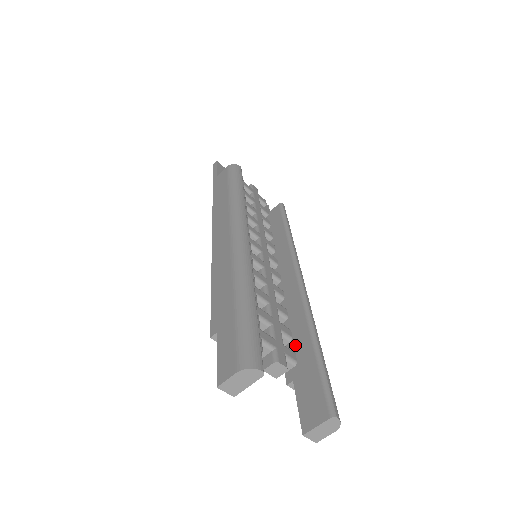
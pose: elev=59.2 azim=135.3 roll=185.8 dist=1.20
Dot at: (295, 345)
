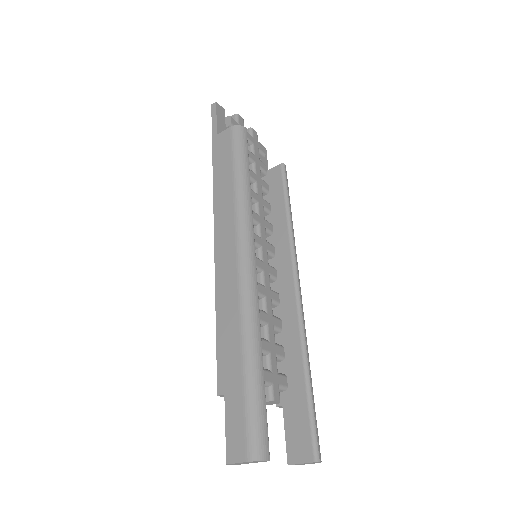
Dot at: (287, 368)
